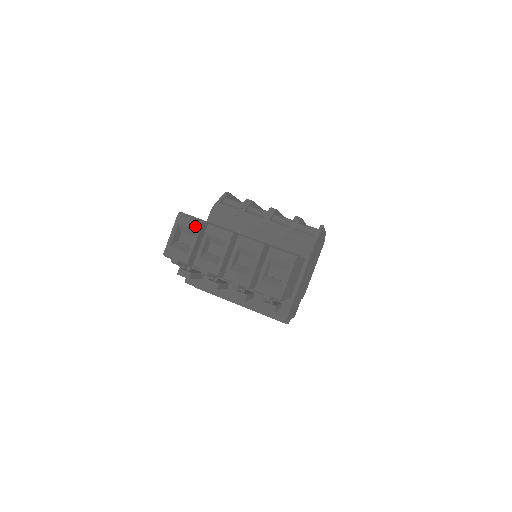
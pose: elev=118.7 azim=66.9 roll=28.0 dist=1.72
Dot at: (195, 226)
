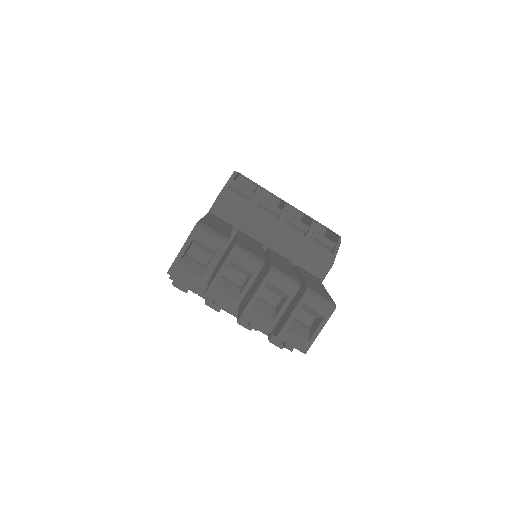
Dot at: (216, 246)
